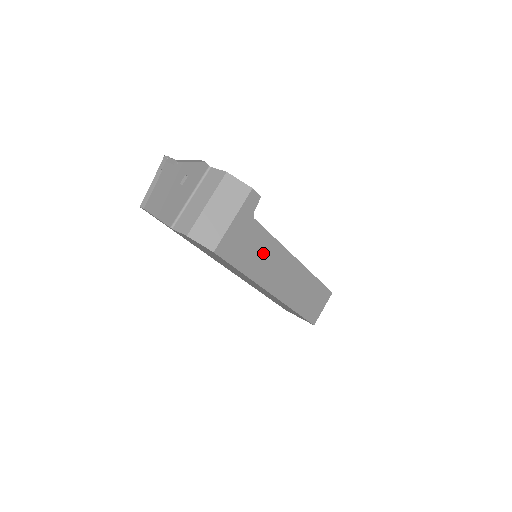
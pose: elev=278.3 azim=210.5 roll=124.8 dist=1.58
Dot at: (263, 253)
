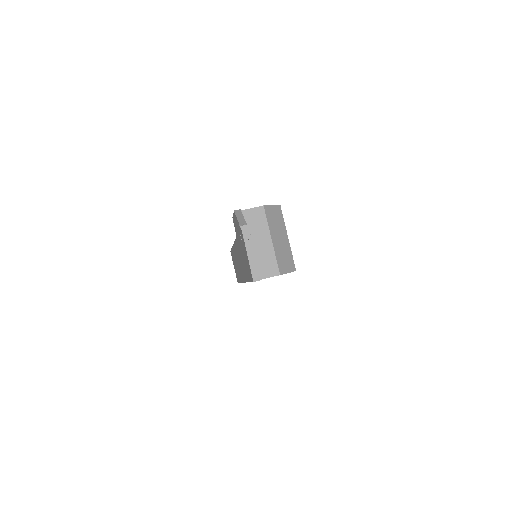
Dot at: occluded
